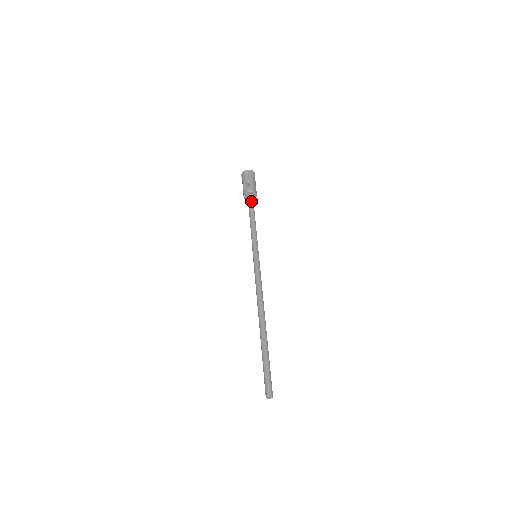
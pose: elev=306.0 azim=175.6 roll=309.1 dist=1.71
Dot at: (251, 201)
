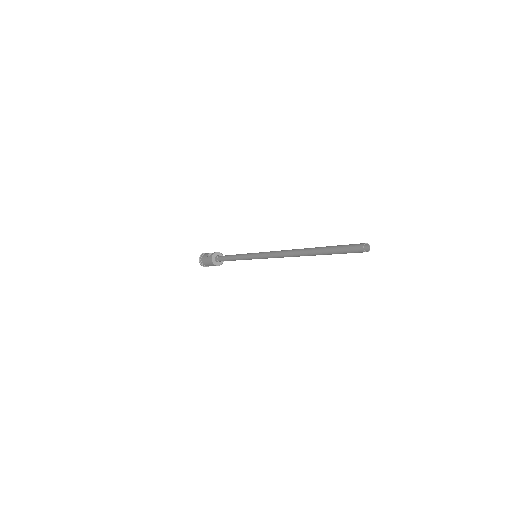
Dot at: occluded
